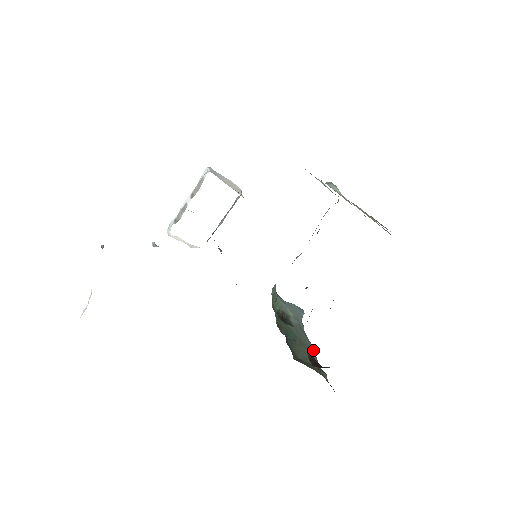
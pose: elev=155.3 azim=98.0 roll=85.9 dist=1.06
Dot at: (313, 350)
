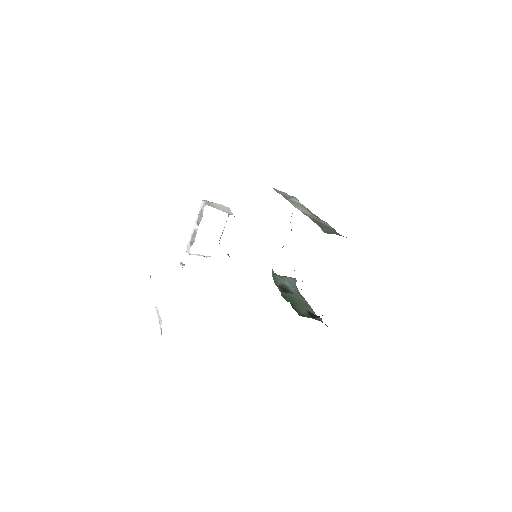
Dot at: (309, 305)
